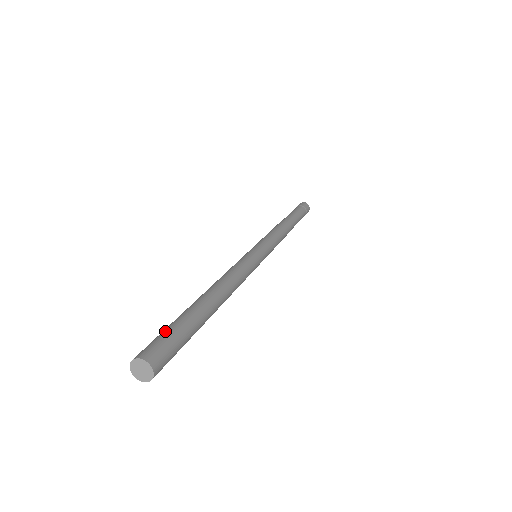
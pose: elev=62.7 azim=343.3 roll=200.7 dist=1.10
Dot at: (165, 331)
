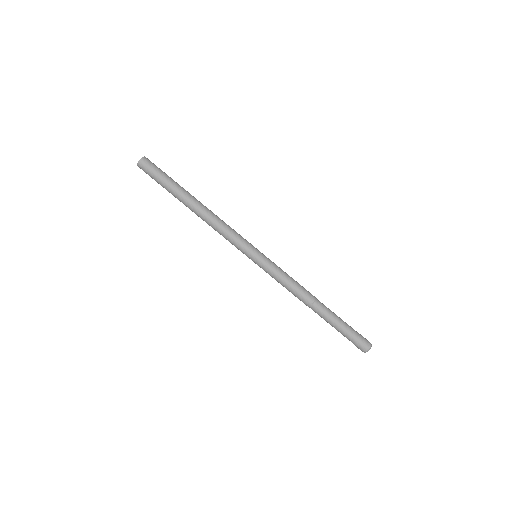
Dot at: occluded
